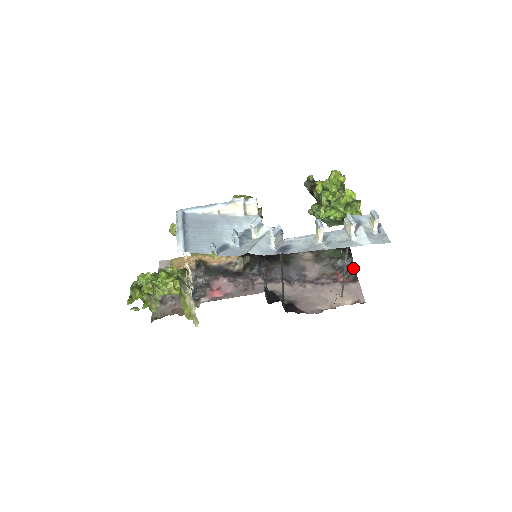
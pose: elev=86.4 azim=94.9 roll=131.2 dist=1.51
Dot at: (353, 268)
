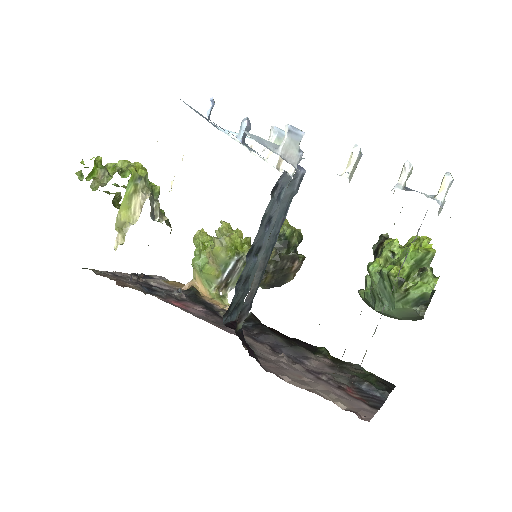
Dot at: (381, 401)
